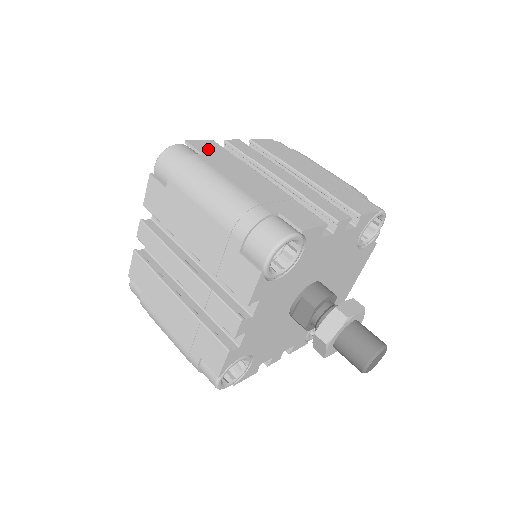
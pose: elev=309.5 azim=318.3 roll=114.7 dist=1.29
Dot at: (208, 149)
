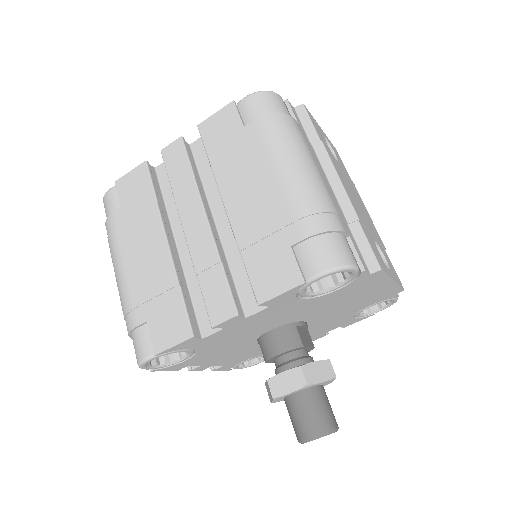
Dot at: (130, 192)
